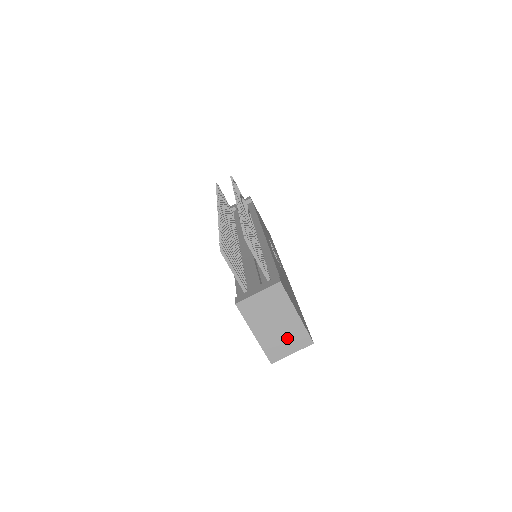
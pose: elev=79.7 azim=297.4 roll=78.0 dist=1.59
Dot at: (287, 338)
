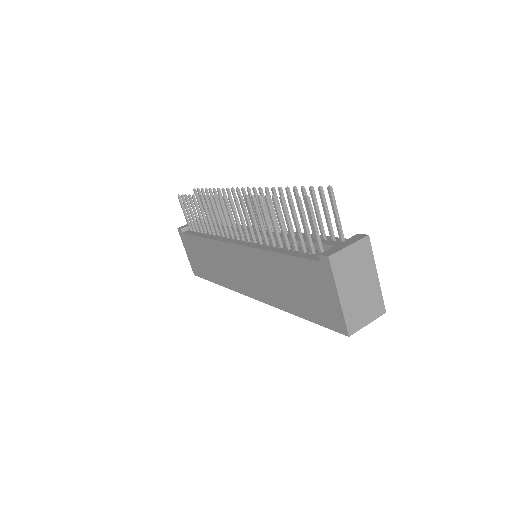
Dot at: (366, 304)
